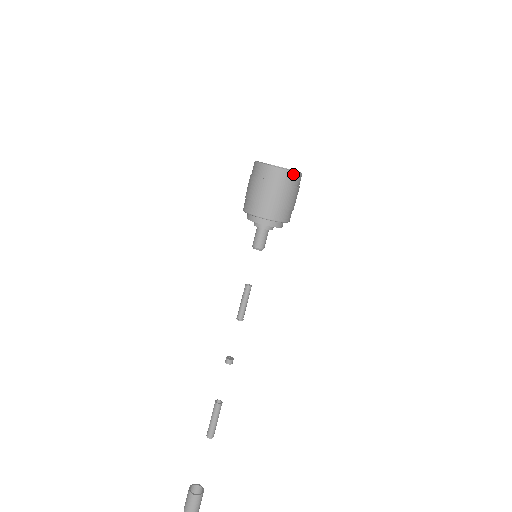
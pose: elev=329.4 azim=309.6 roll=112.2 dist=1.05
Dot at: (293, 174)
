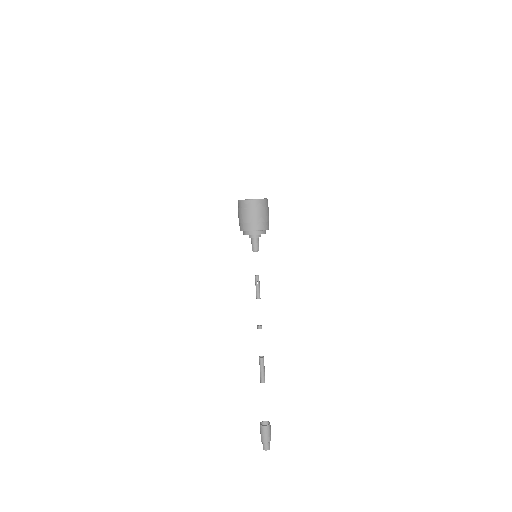
Dot at: (267, 200)
